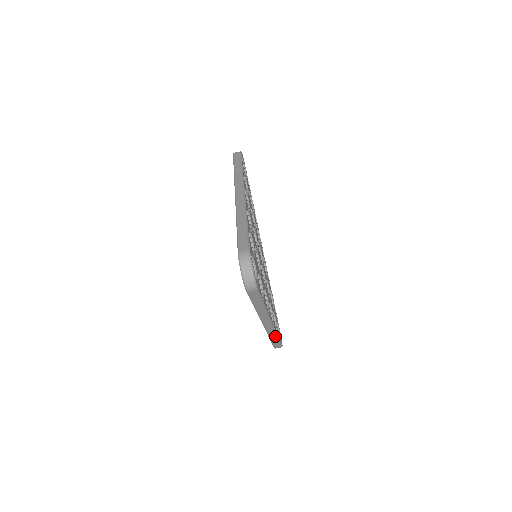
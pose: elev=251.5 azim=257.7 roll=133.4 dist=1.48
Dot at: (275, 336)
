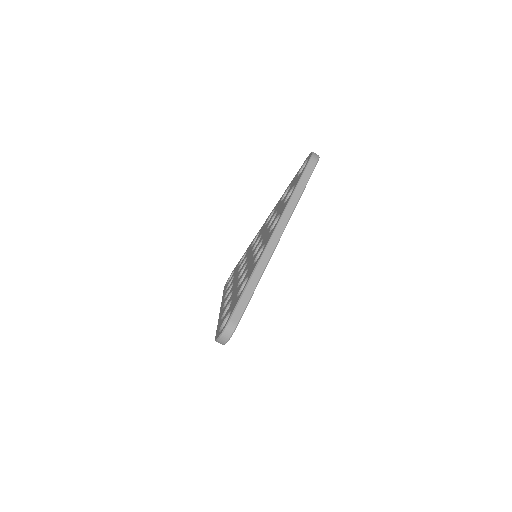
Dot at: occluded
